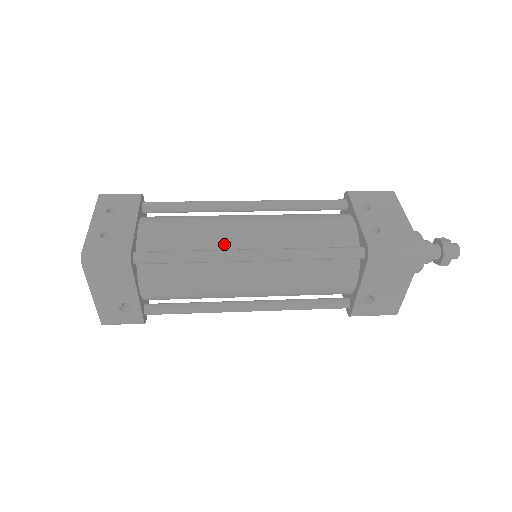
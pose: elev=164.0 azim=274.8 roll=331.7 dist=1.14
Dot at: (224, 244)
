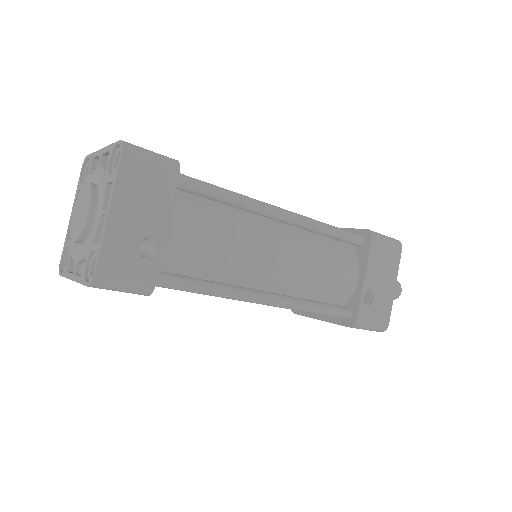
Dot at: occluded
